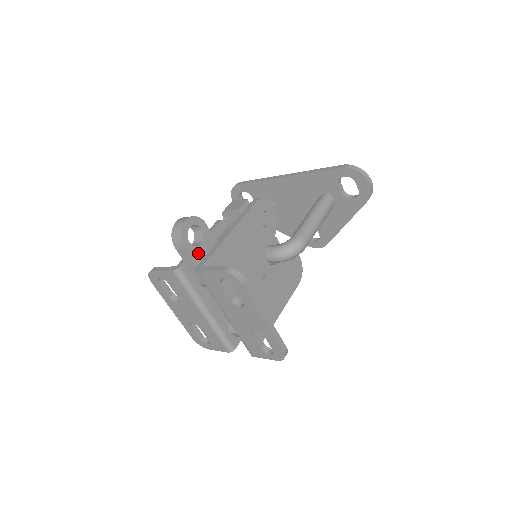
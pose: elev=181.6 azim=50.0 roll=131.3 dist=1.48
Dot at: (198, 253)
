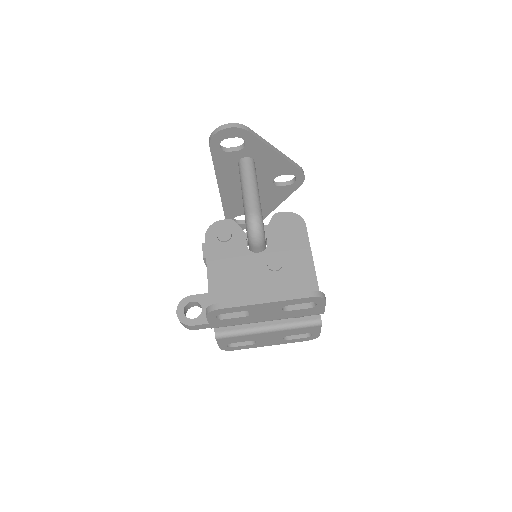
Dot at: occluded
